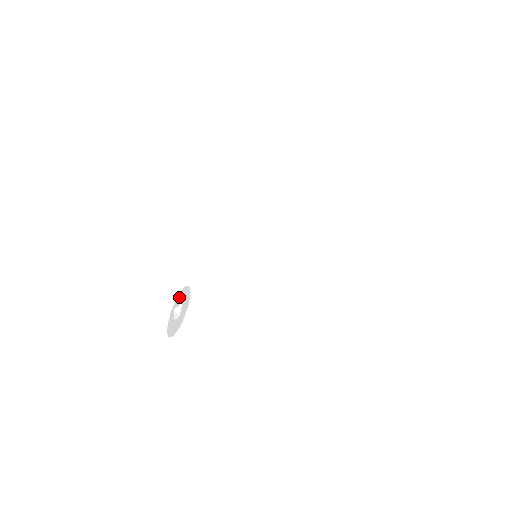
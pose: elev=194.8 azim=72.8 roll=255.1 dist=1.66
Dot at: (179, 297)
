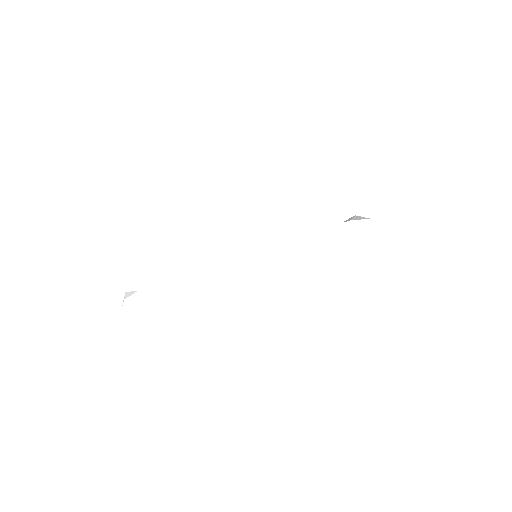
Dot at: (128, 277)
